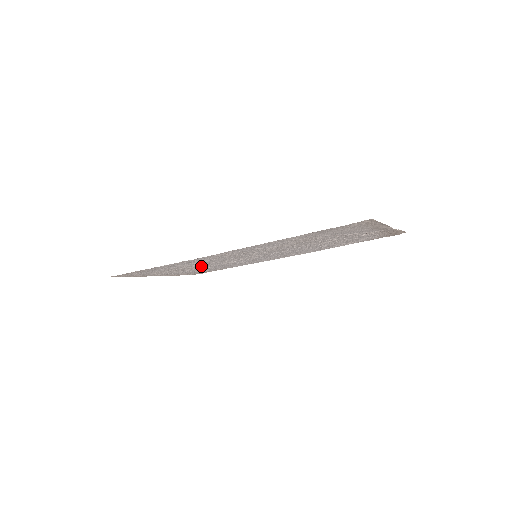
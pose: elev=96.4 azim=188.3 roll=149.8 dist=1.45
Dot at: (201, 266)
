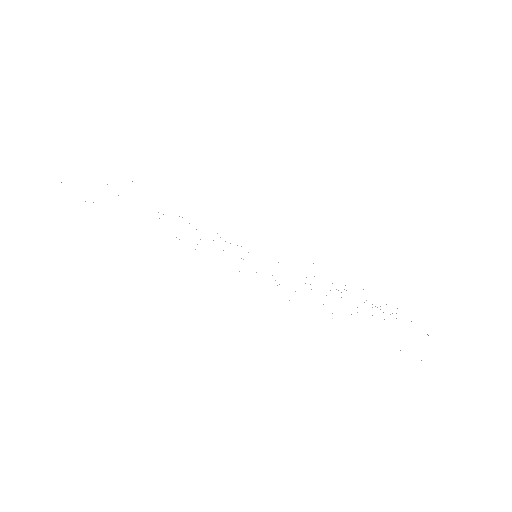
Dot at: occluded
